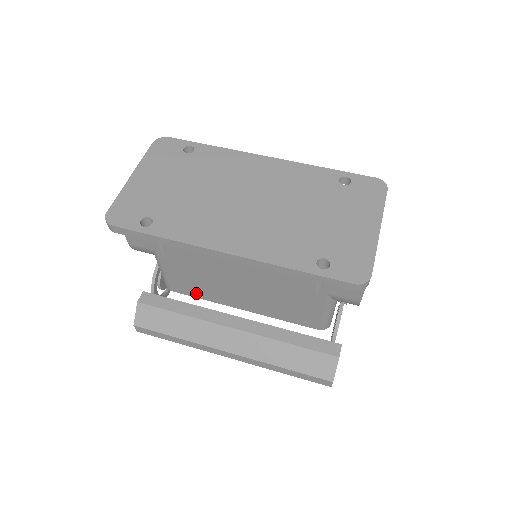
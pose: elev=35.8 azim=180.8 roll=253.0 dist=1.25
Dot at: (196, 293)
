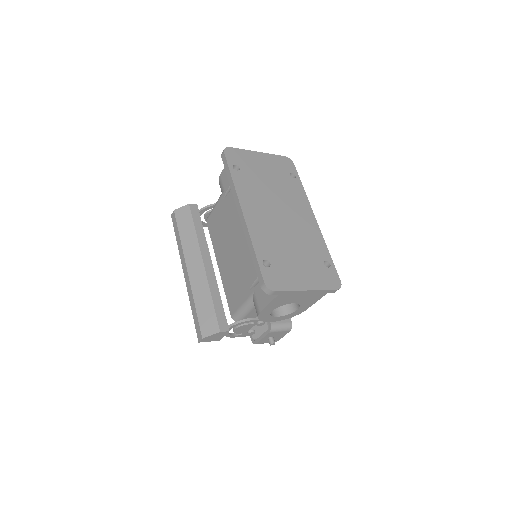
Dot at: (213, 234)
